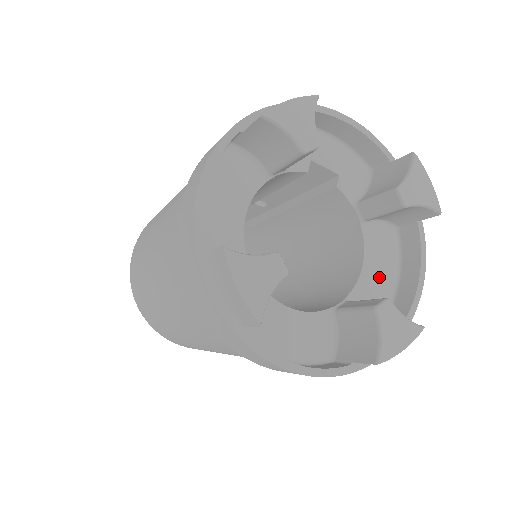
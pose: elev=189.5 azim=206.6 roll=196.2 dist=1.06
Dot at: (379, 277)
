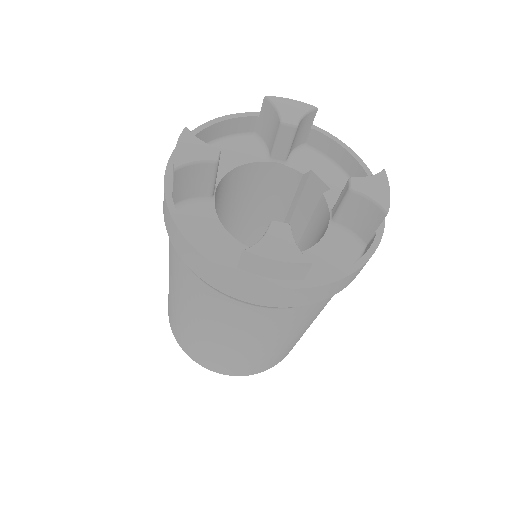
Dot at: (322, 264)
